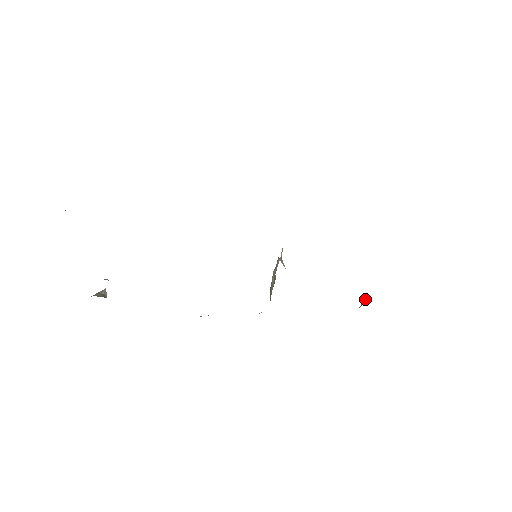
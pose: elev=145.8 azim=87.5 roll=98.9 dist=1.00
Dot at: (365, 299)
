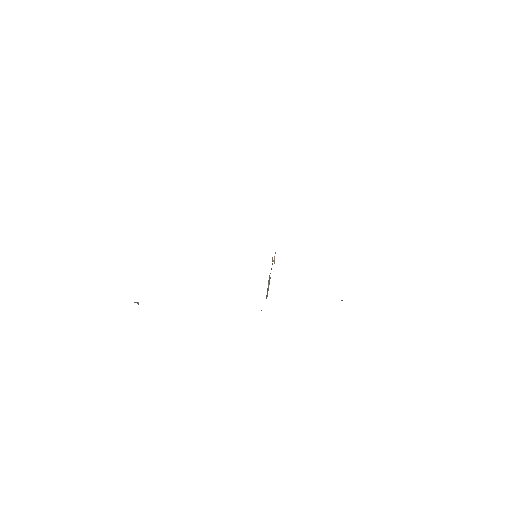
Dot at: occluded
